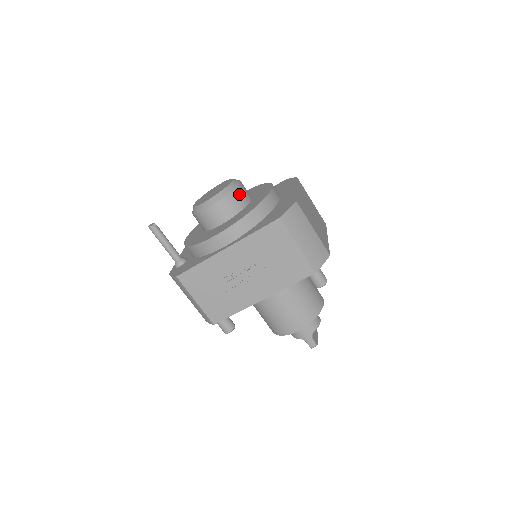
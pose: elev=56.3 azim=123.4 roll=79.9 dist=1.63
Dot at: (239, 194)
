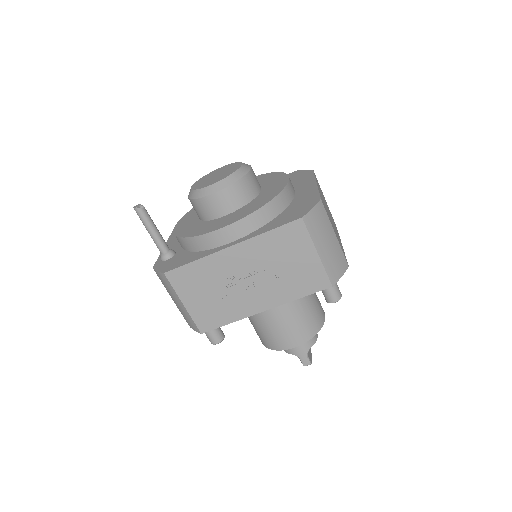
Dot at: (250, 182)
